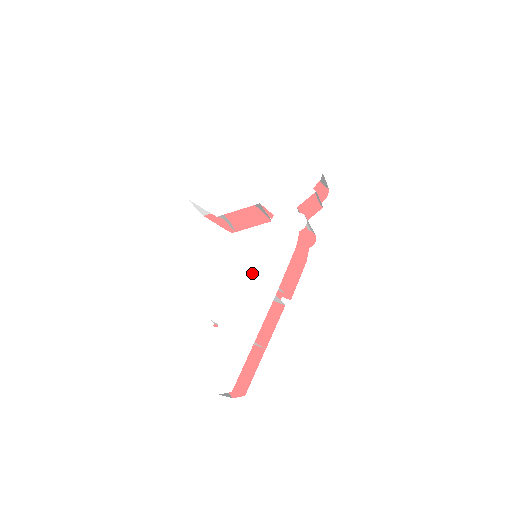
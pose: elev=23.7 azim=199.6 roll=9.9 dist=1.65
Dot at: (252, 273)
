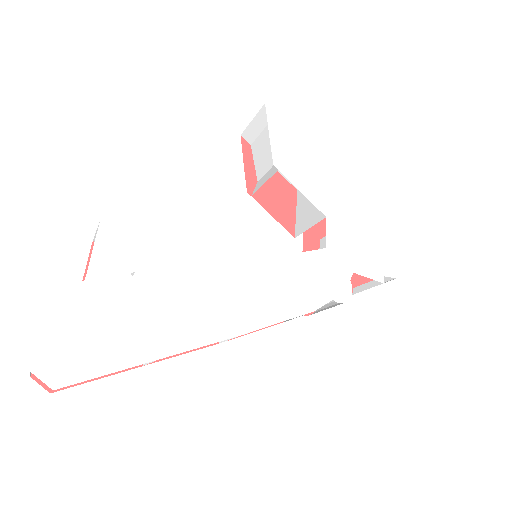
Dot at: (244, 275)
